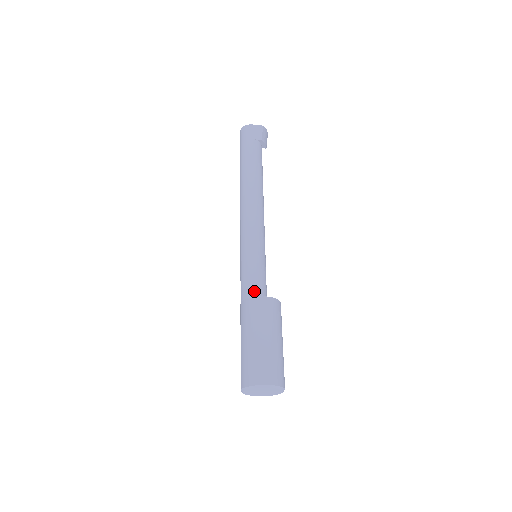
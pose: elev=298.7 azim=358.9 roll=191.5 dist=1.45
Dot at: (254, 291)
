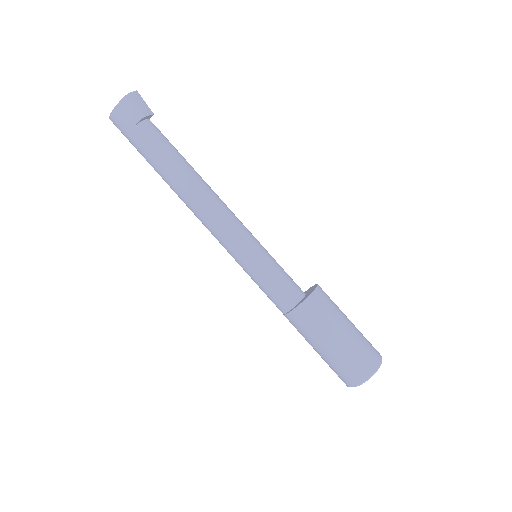
Dot at: (285, 303)
